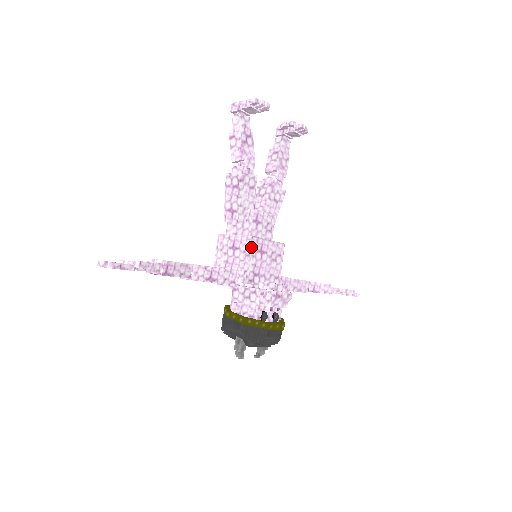
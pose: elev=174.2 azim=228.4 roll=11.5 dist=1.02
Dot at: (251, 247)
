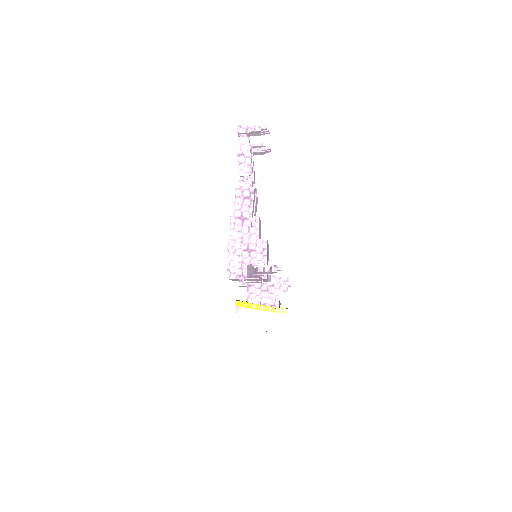
Dot at: (267, 249)
